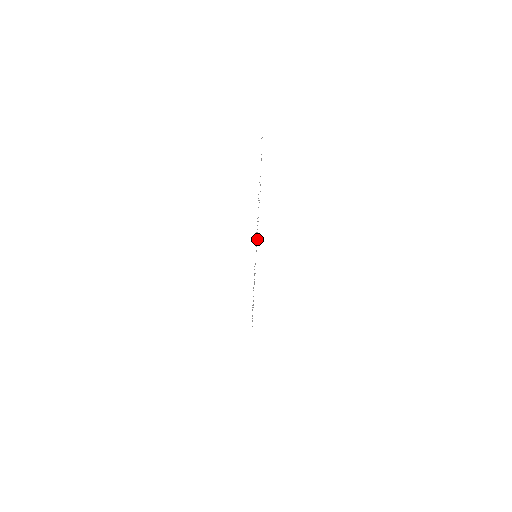
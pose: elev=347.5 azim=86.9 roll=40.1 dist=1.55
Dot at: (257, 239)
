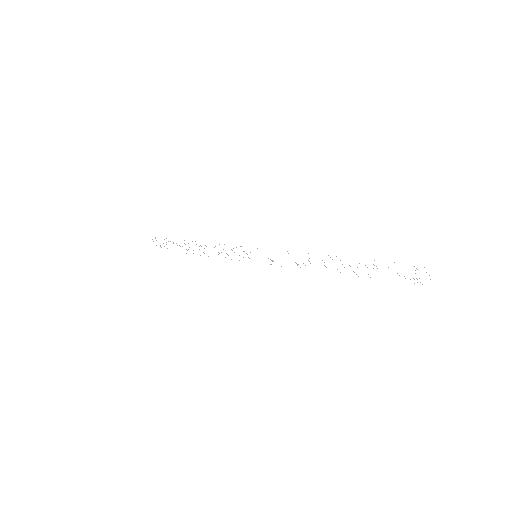
Dot at: occluded
